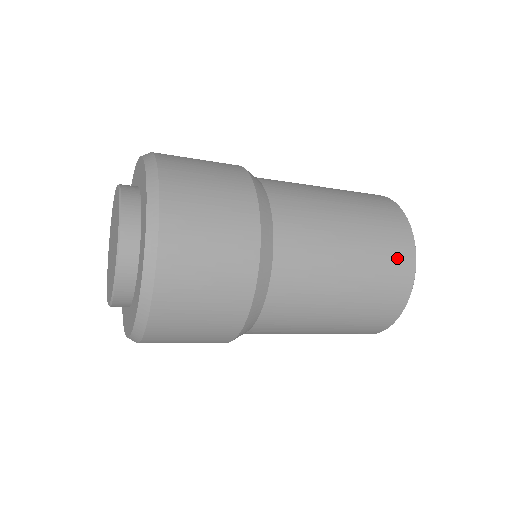
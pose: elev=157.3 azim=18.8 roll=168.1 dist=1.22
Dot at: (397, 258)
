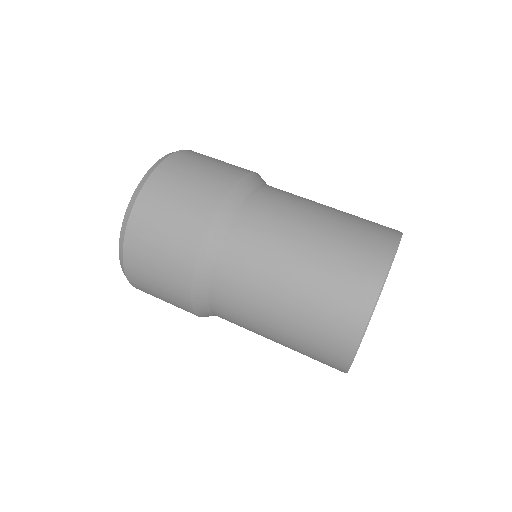
Dot at: (365, 258)
